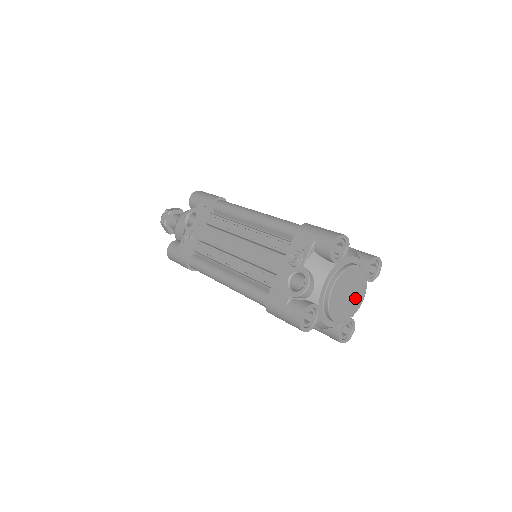
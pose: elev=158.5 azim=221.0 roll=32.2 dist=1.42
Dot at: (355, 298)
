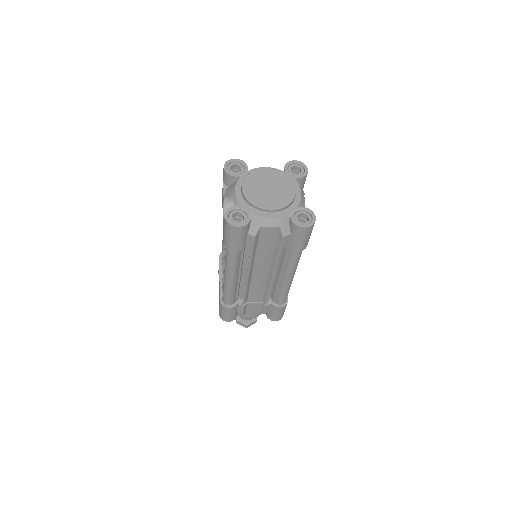
Dot at: (282, 189)
